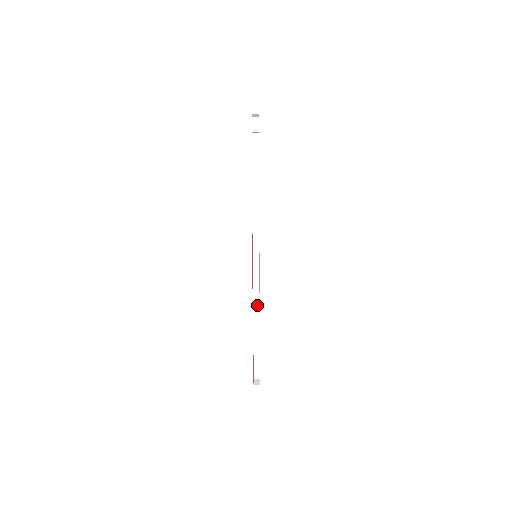
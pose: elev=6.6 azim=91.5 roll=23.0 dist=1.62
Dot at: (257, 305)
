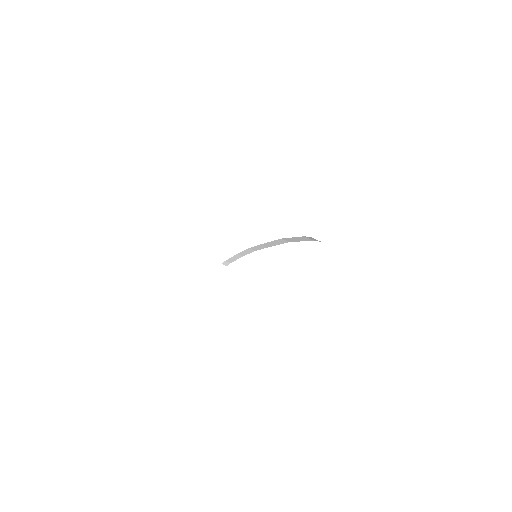
Dot at: occluded
